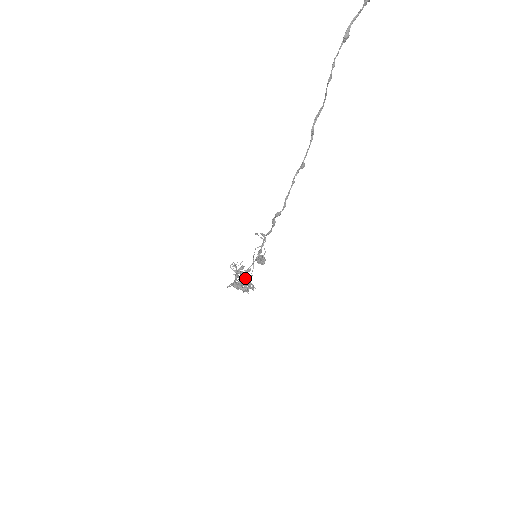
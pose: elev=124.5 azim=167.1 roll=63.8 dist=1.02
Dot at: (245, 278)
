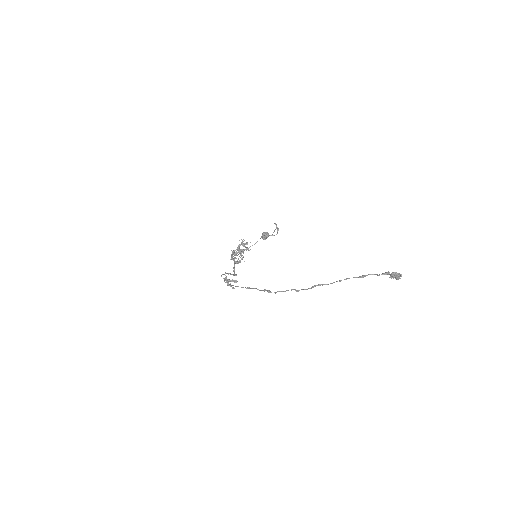
Dot at: (233, 281)
